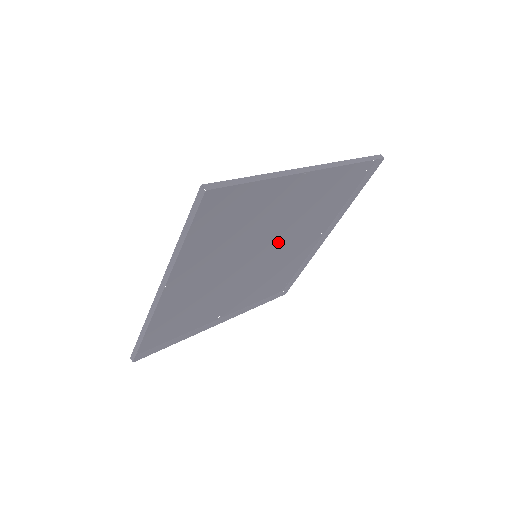
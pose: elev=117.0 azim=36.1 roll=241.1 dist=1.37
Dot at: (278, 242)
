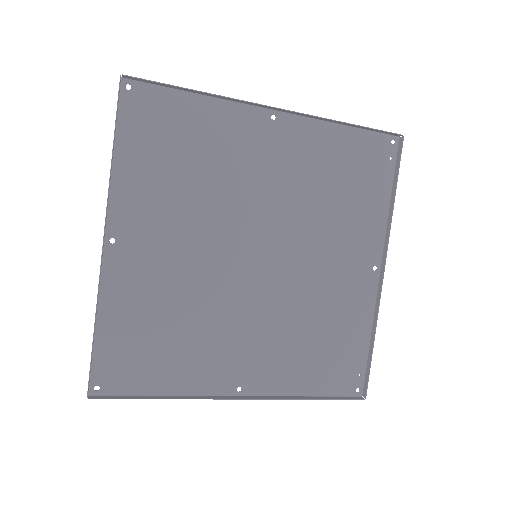
Dot at: (288, 245)
